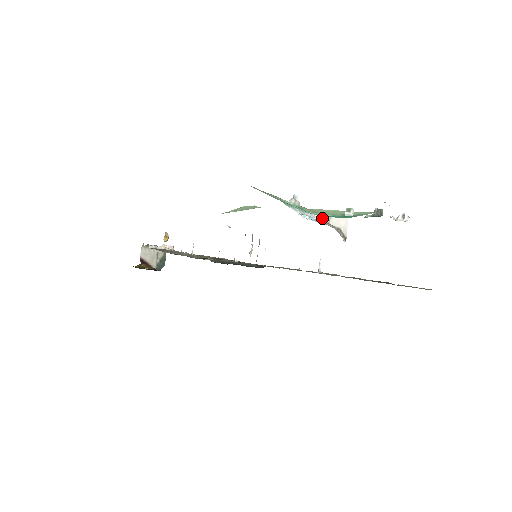
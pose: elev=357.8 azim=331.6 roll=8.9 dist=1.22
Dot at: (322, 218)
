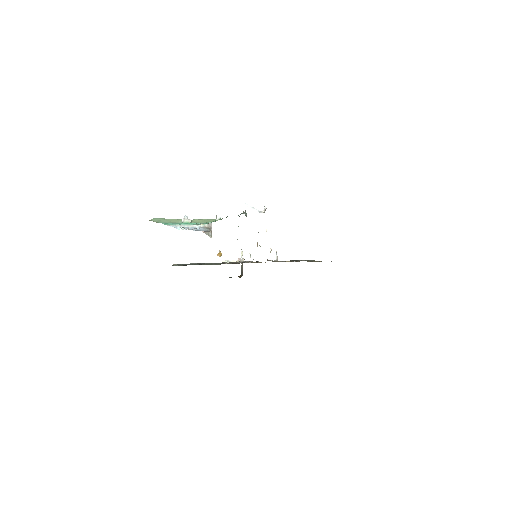
Dot at: (205, 226)
